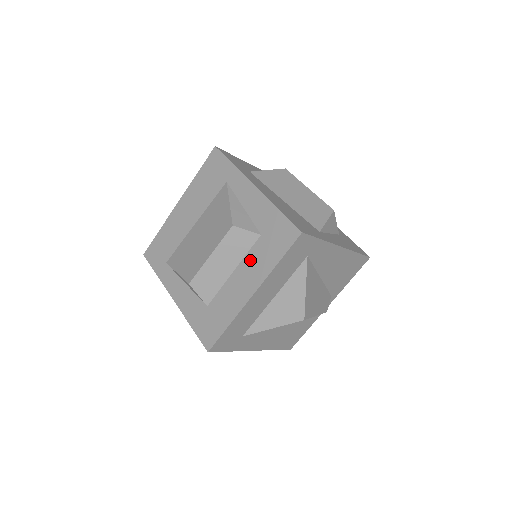
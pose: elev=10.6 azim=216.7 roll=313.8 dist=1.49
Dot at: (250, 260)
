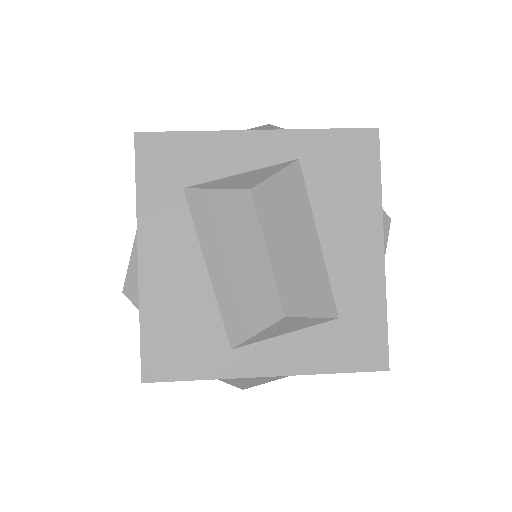
Dot at: occluded
